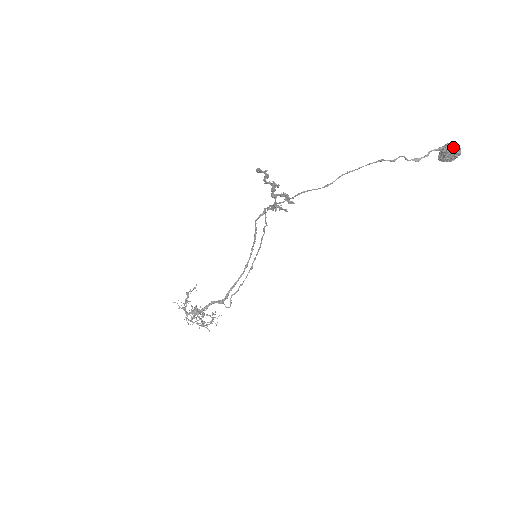
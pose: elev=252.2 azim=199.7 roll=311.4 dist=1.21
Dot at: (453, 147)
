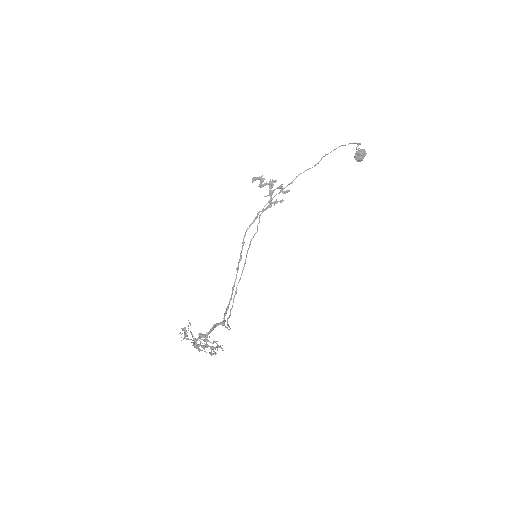
Dot at: (363, 149)
